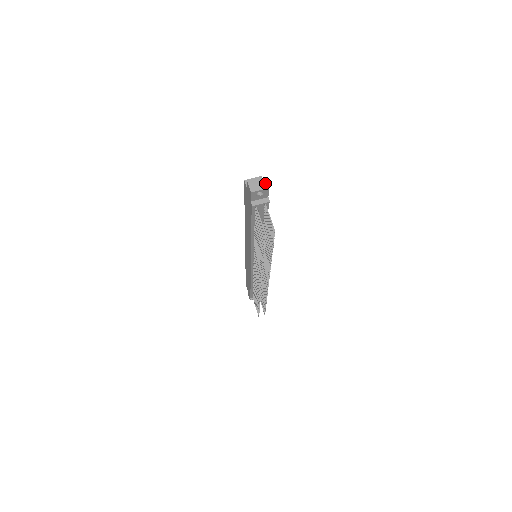
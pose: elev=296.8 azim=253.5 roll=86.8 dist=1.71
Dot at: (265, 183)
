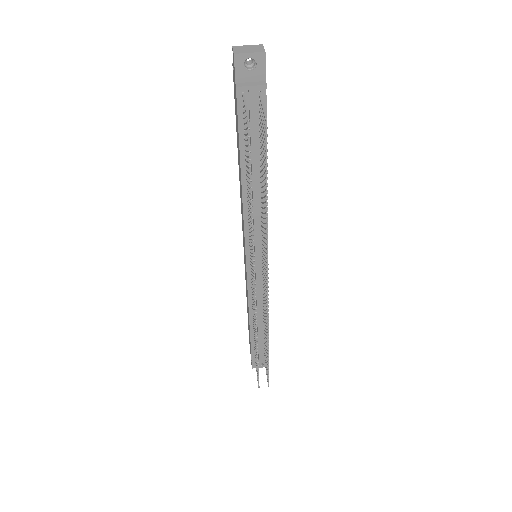
Dot at: (260, 48)
